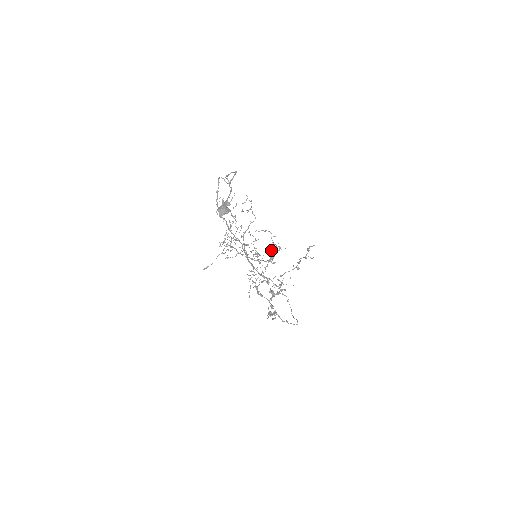
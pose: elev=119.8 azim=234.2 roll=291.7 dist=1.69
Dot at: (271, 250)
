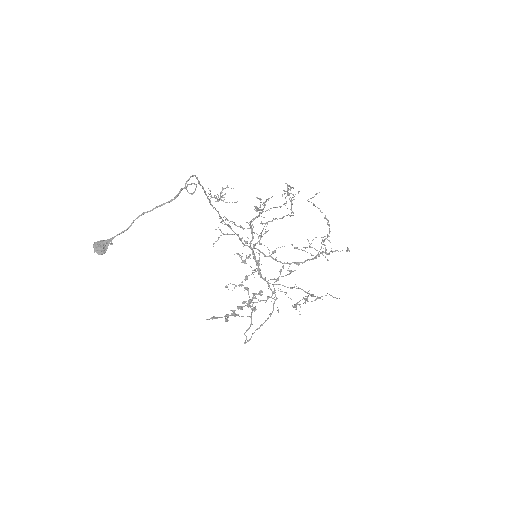
Dot at: (321, 248)
